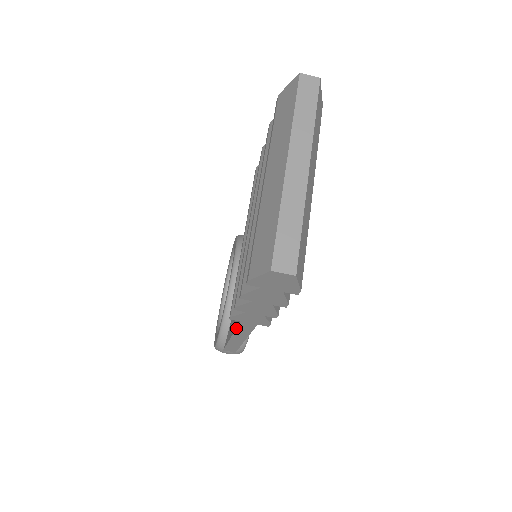
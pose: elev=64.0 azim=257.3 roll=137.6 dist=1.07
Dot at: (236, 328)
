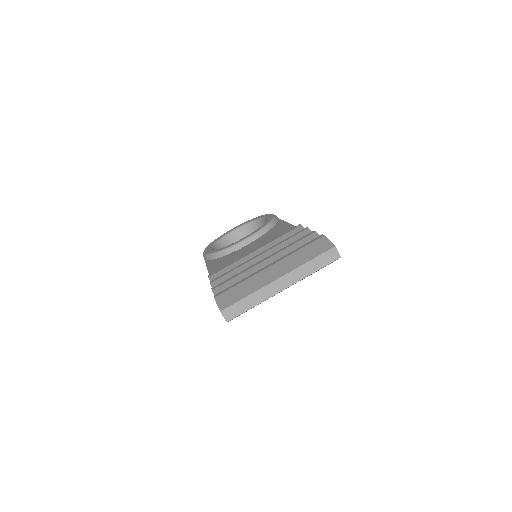
Dot at: occluded
